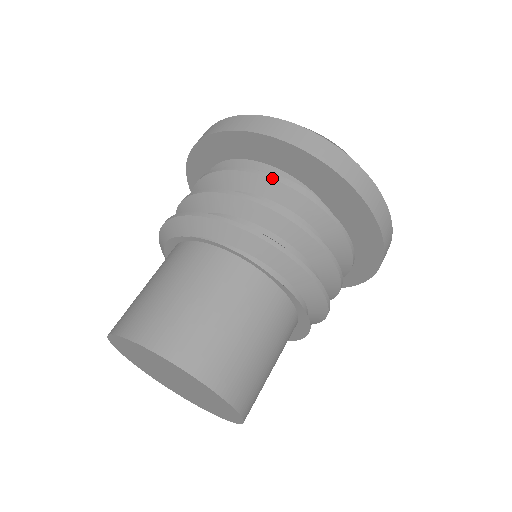
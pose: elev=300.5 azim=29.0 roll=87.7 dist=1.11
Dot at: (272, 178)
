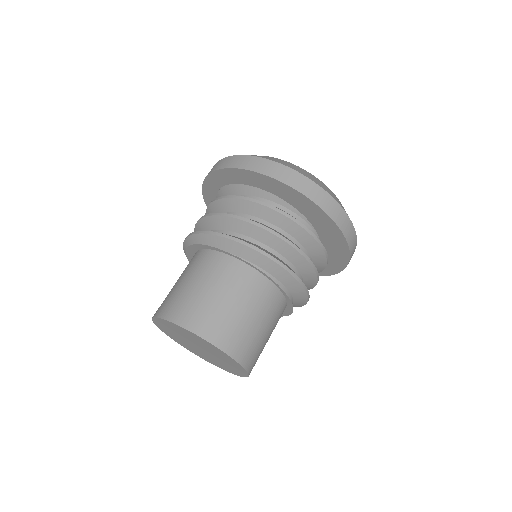
Dot at: (296, 222)
